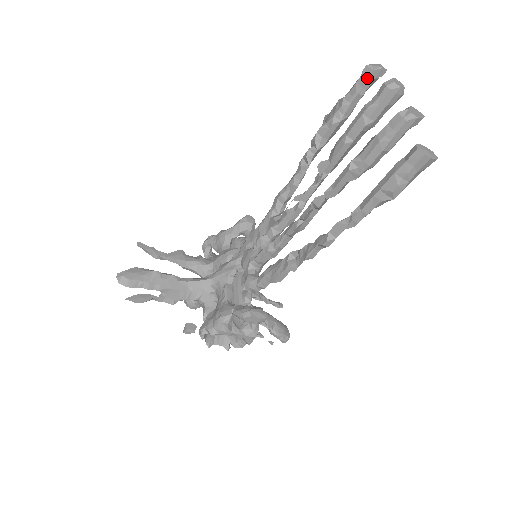
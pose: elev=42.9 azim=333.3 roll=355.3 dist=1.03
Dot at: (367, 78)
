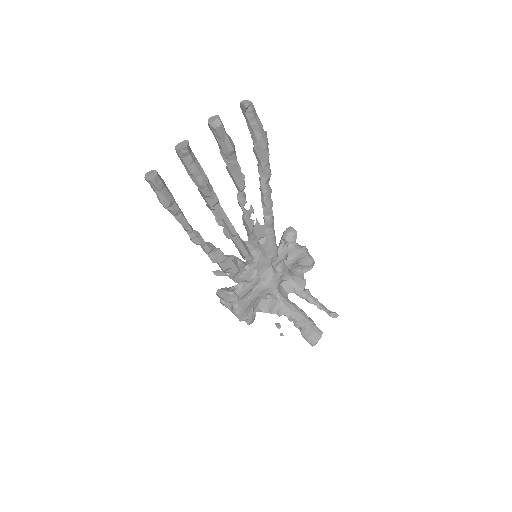
Dot at: (243, 113)
